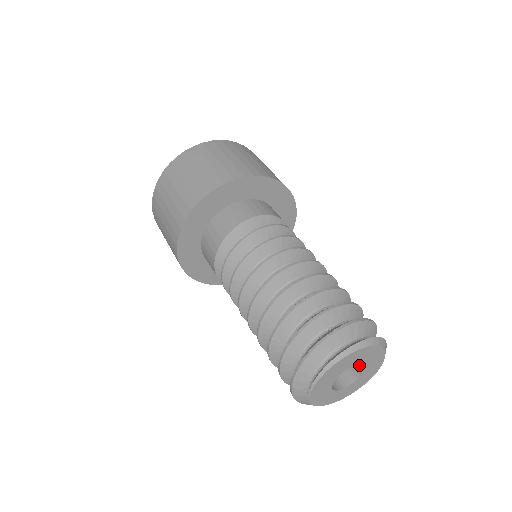
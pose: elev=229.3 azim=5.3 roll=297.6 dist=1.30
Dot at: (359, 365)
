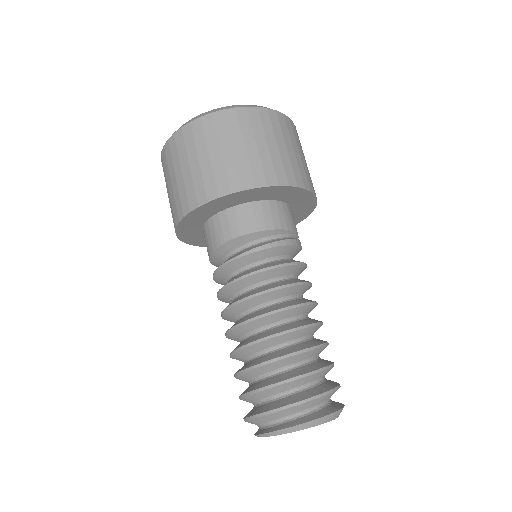
Dot at: occluded
